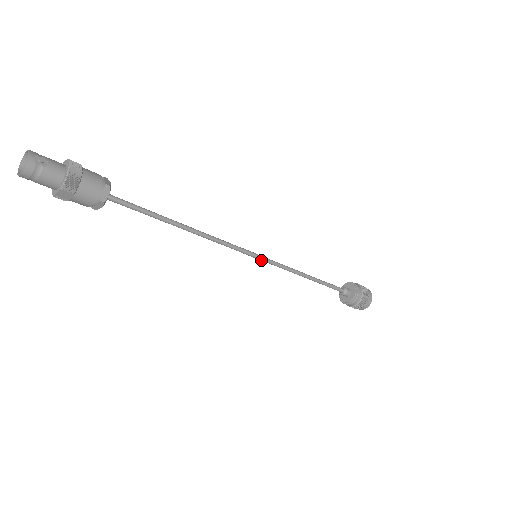
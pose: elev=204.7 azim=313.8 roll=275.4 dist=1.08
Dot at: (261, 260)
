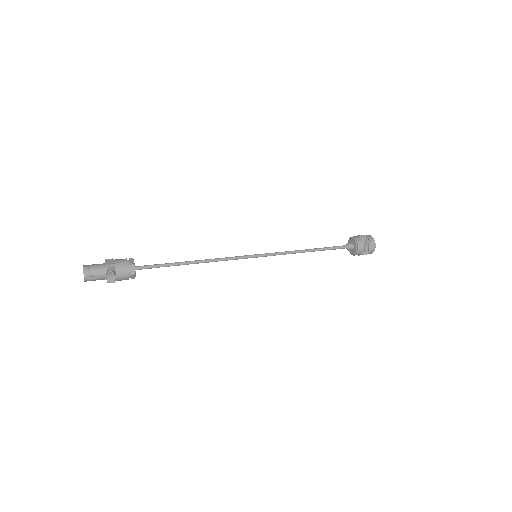
Dot at: (261, 256)
